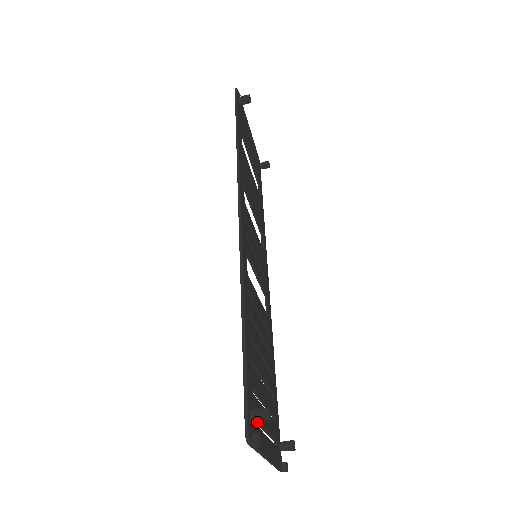
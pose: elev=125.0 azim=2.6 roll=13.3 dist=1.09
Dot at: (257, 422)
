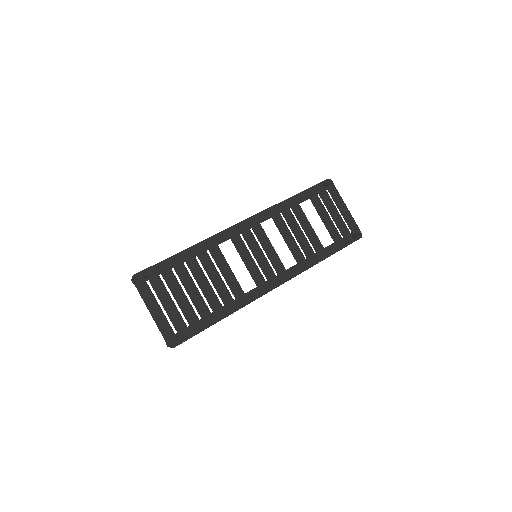
Dot at: (154, 290)
